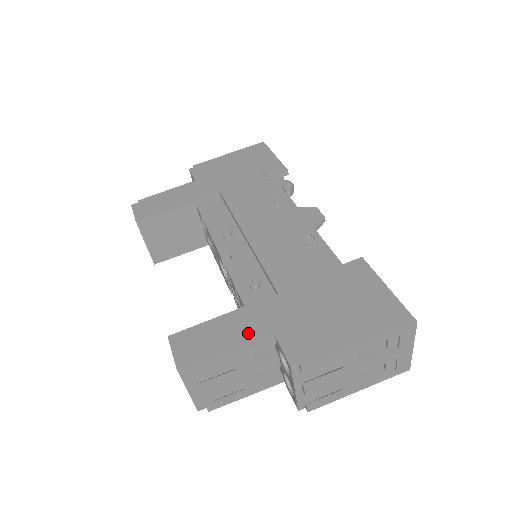
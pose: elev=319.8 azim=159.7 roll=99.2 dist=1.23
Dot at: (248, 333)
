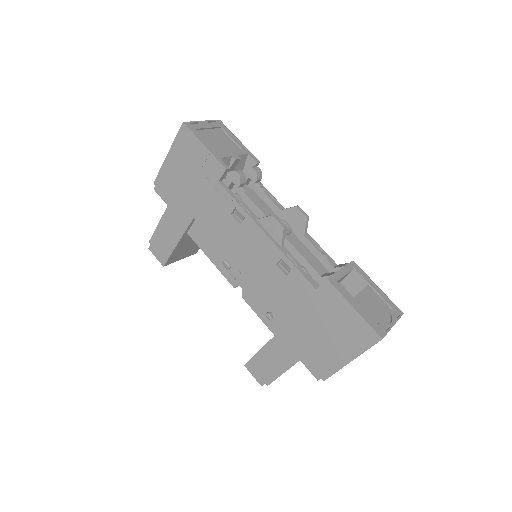
Dot at: (284, 359)
